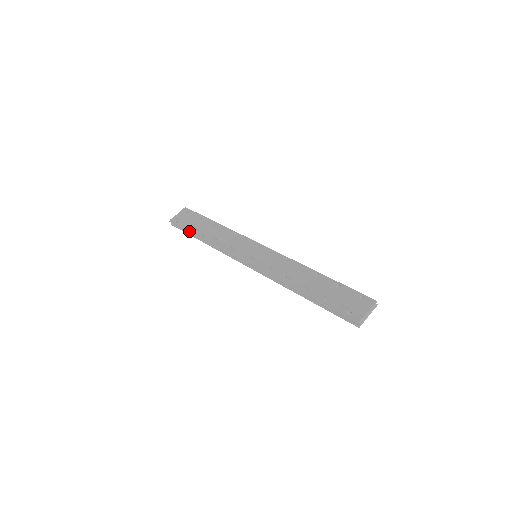
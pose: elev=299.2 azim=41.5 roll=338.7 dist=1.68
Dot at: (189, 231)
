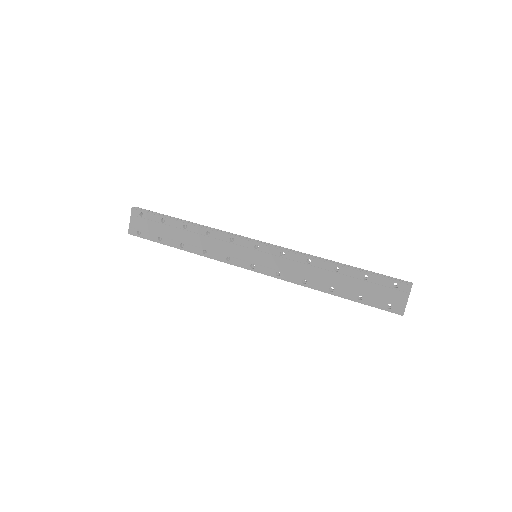
Dot at: (161, 243)
